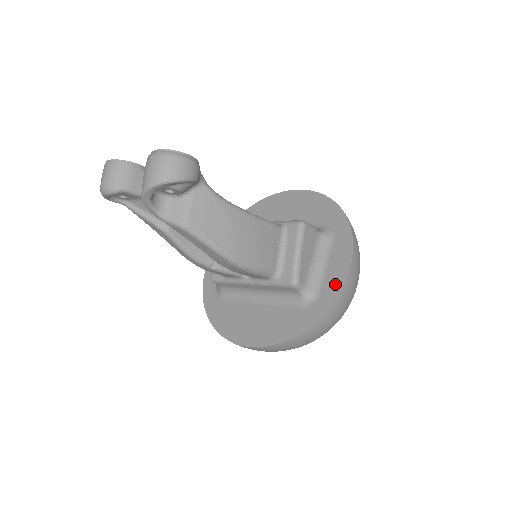
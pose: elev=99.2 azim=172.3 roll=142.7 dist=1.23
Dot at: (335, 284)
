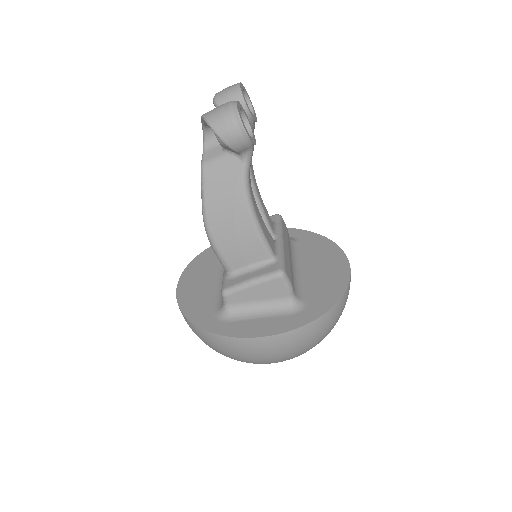
Dot at: (239, 330)
